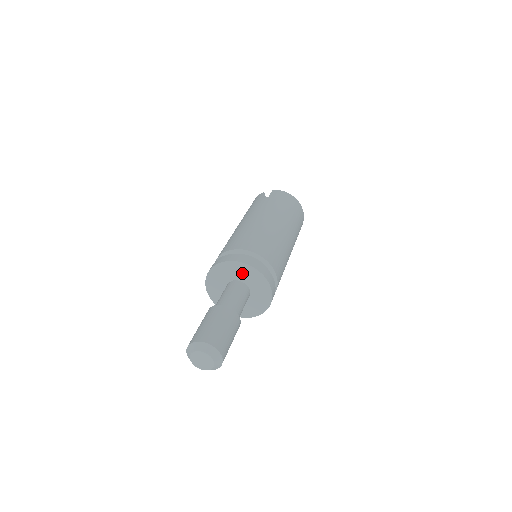
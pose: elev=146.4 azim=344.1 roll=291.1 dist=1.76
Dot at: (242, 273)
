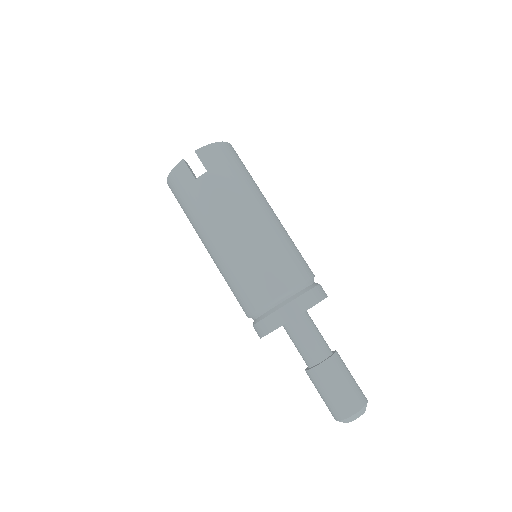
Dot at: occluded
